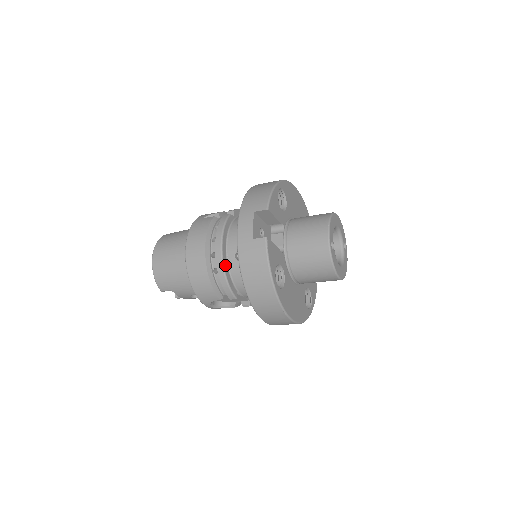
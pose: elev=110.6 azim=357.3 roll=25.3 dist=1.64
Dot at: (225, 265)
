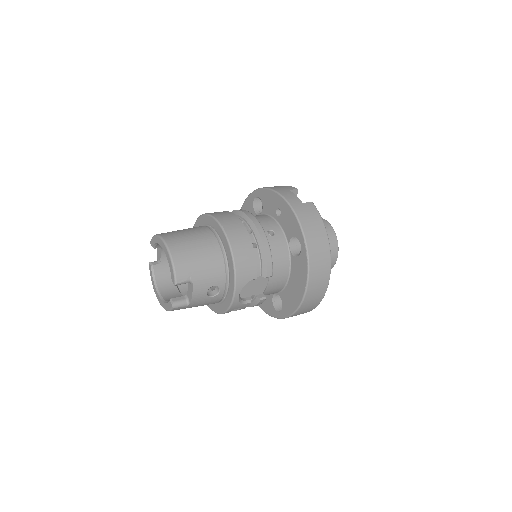
Dot at: (265, 238)
